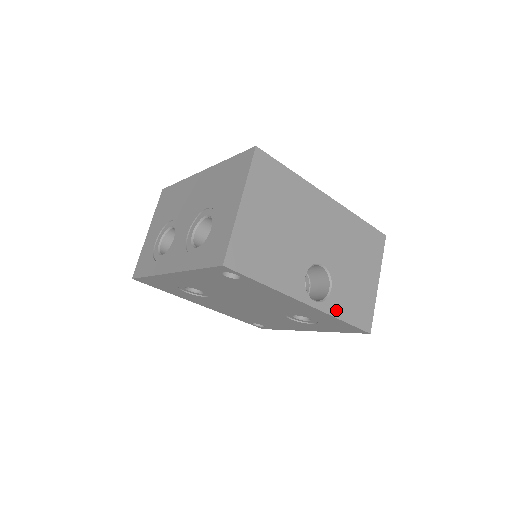
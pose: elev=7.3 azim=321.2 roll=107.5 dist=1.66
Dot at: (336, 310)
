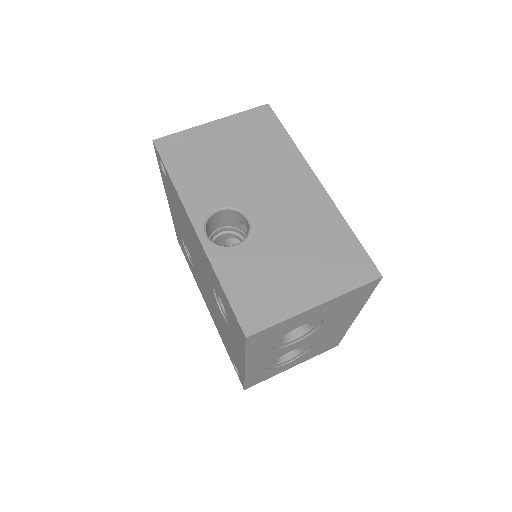
Dot at: (223, 266)
